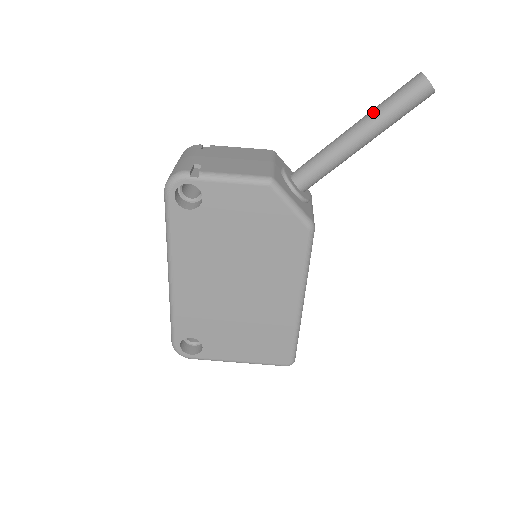
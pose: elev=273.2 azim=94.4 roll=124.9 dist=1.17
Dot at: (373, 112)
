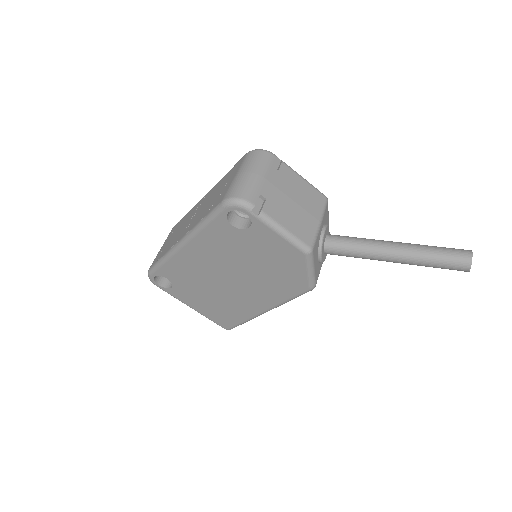
Dot at: (418, 251)
